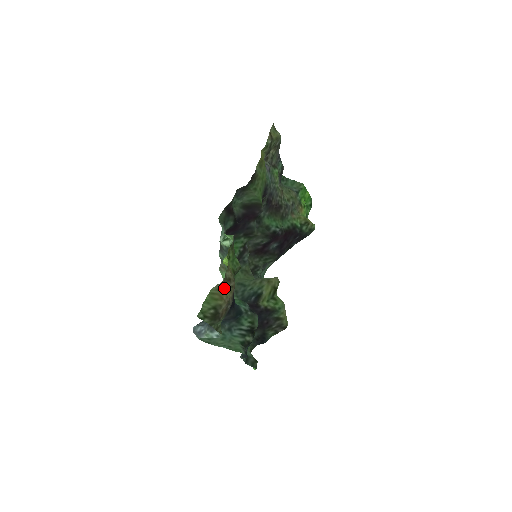
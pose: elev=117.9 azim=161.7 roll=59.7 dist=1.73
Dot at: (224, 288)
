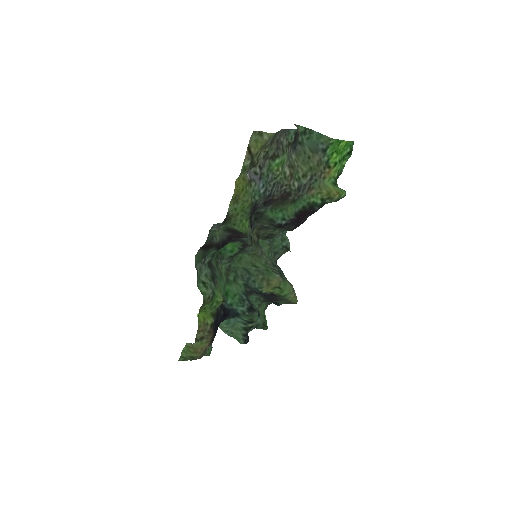
Dot at: (198, 342)
